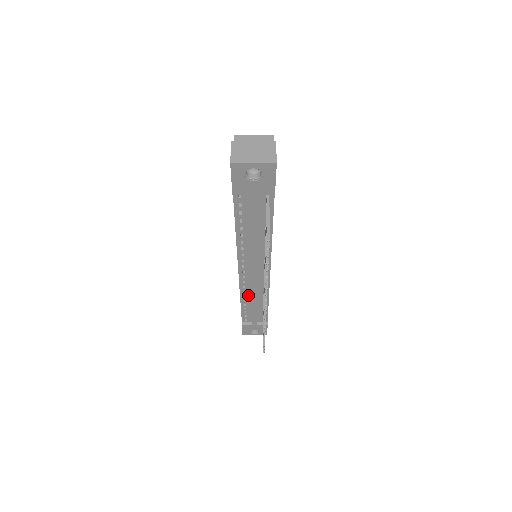
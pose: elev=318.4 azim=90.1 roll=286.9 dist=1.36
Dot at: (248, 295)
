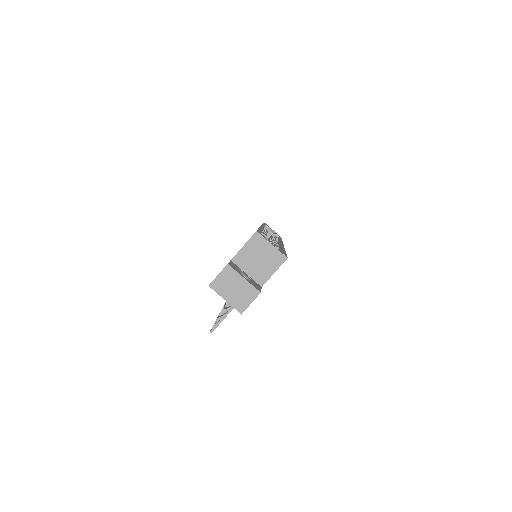
Dot at: occluded
